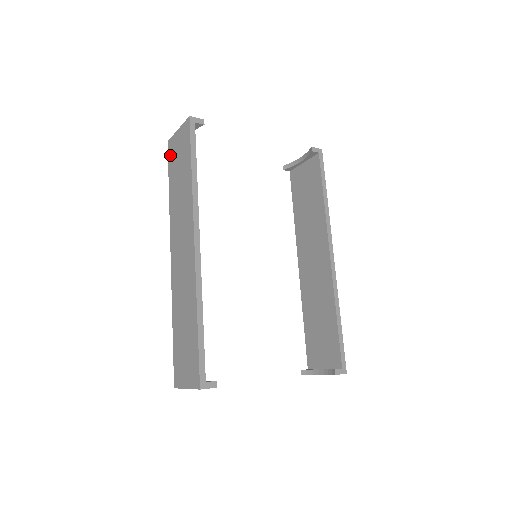
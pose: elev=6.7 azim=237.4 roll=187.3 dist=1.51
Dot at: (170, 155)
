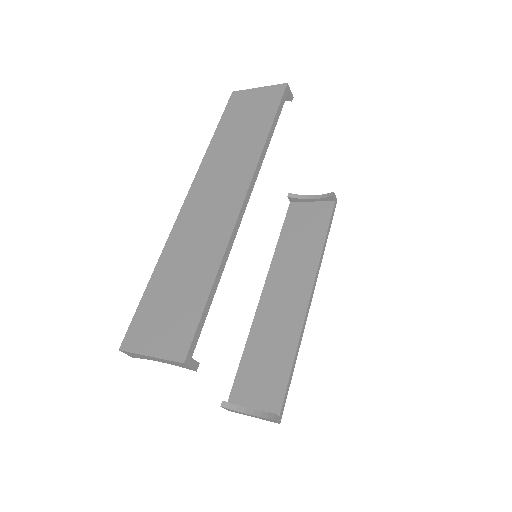
Dot at: (232, 105)
